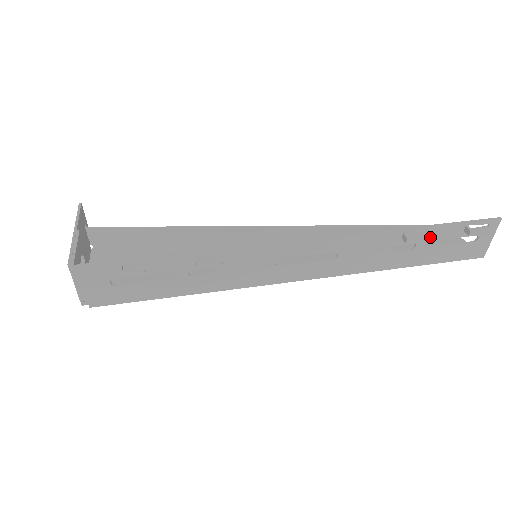
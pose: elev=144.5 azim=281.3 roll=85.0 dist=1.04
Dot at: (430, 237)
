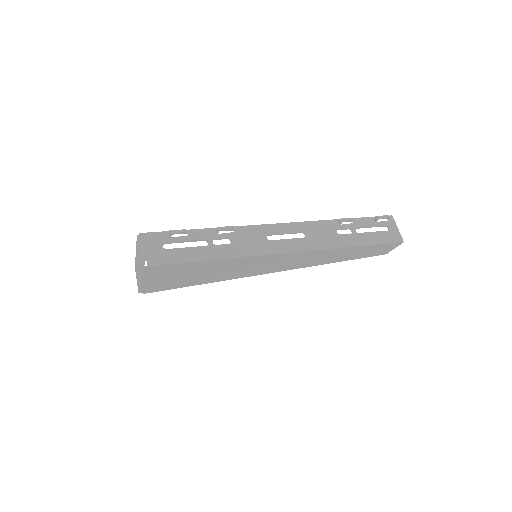
Dot at: (357, 225)
